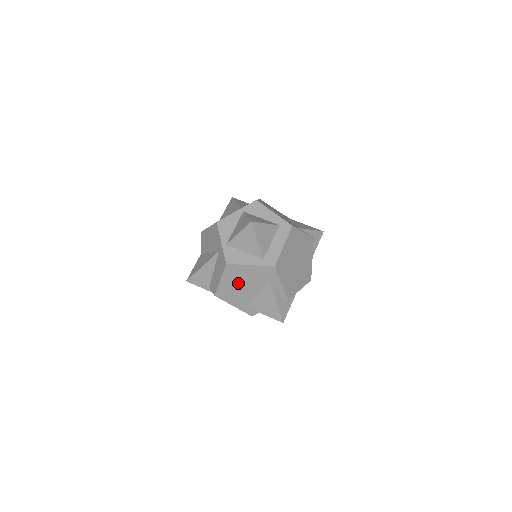
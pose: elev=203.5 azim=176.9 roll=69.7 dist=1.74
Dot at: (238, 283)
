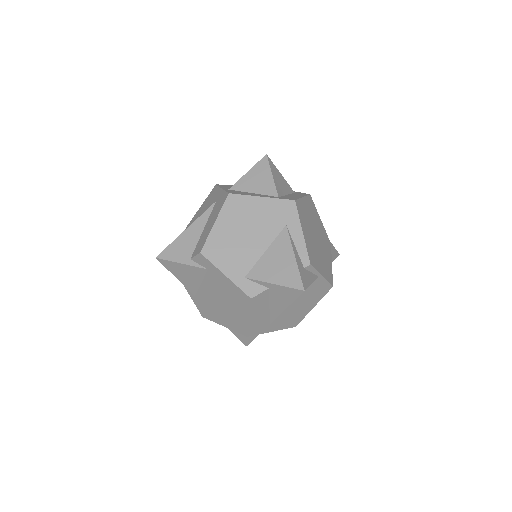
Dot at: (240, 229)
